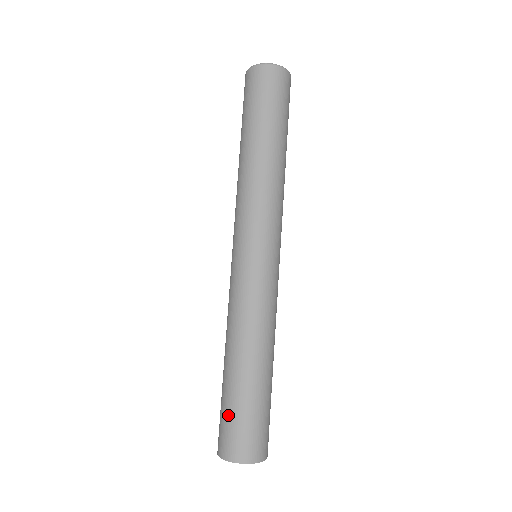
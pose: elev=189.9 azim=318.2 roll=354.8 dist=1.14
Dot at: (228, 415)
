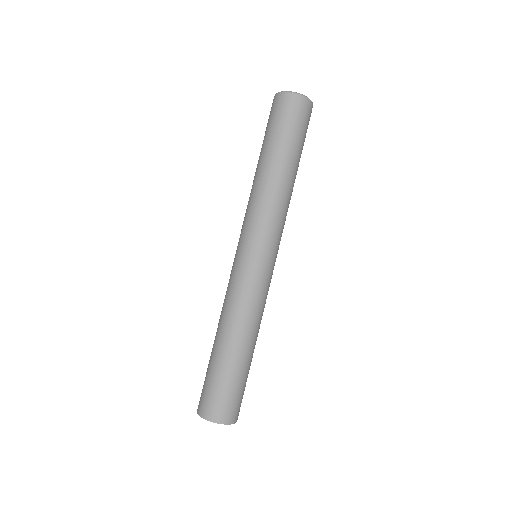
Dot at: (206, 380)
